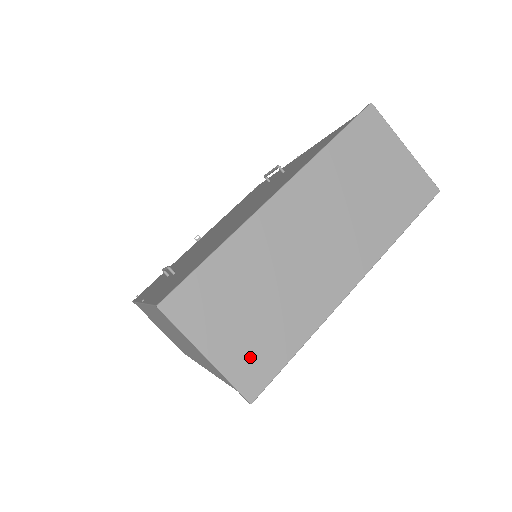
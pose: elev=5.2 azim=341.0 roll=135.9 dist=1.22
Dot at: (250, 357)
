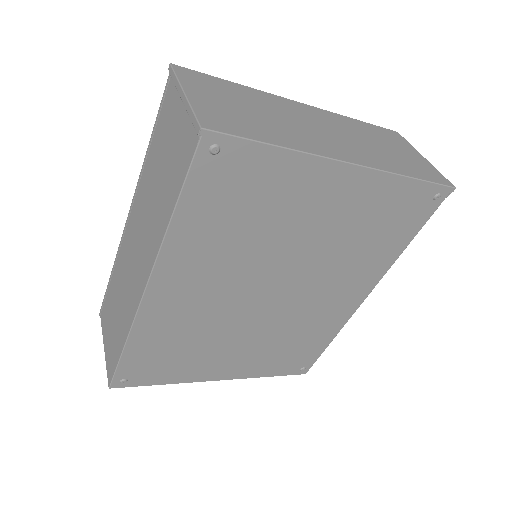
Dot at: (223, 117)
